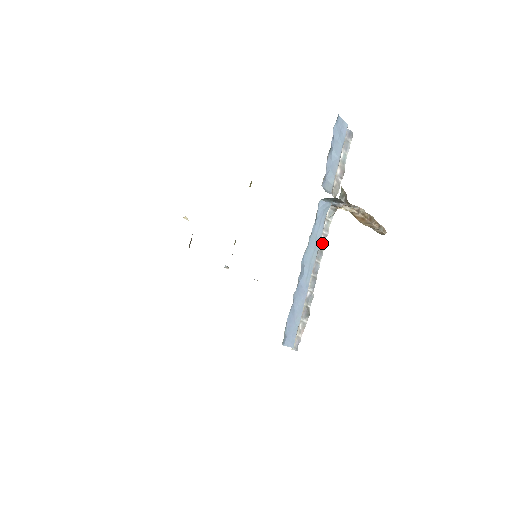
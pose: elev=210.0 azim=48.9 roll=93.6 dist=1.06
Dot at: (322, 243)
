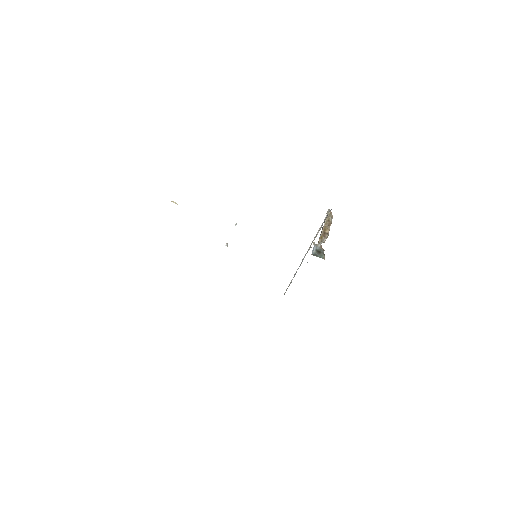
Dot at: occluded
